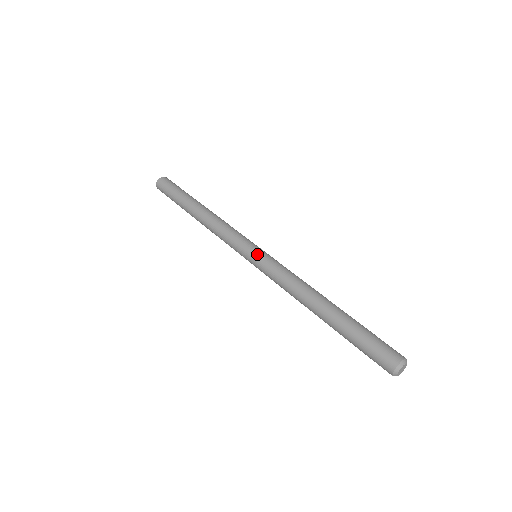
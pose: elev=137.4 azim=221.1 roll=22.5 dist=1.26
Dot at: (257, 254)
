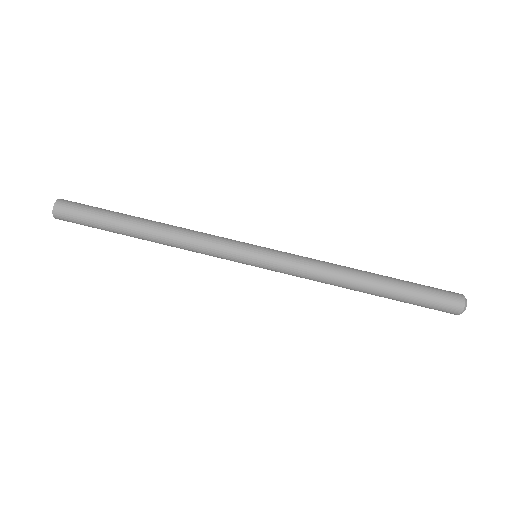
Dot at: (260, 265)
